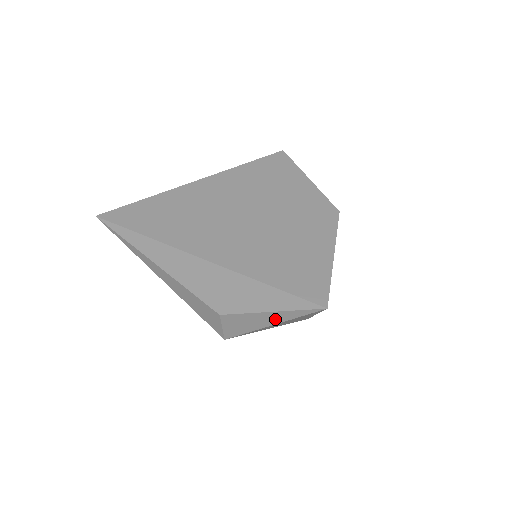
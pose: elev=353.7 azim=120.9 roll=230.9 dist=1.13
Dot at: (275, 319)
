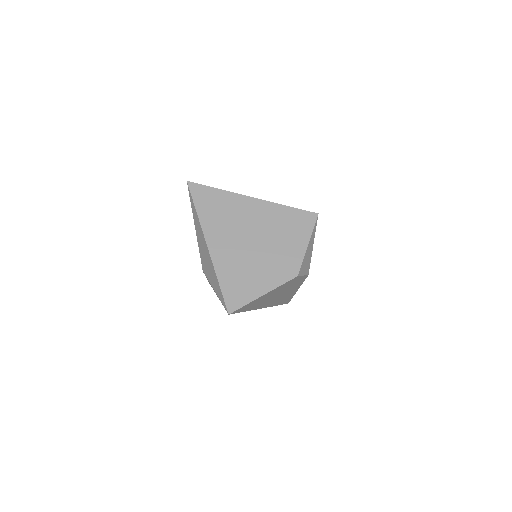
Dot at: (217, 296)
